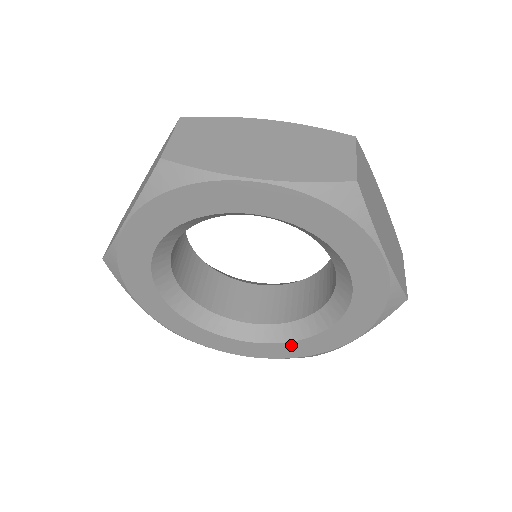
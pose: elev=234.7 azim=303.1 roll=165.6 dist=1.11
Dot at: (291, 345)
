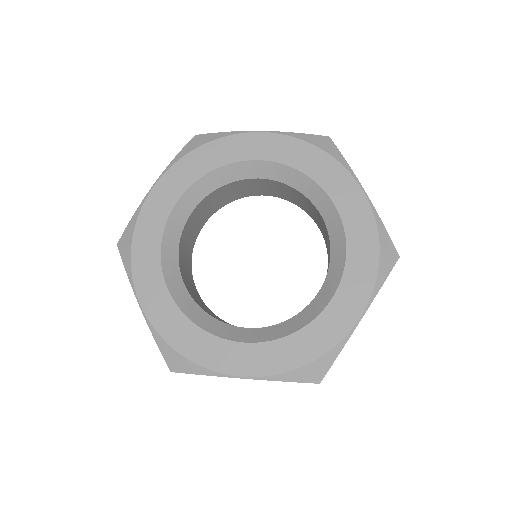
Dot at: (353, 255)
